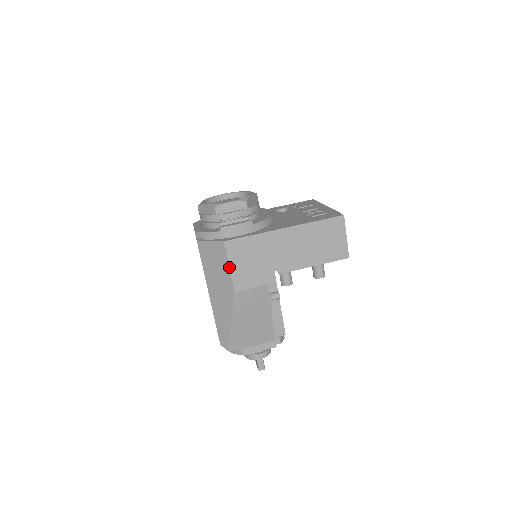
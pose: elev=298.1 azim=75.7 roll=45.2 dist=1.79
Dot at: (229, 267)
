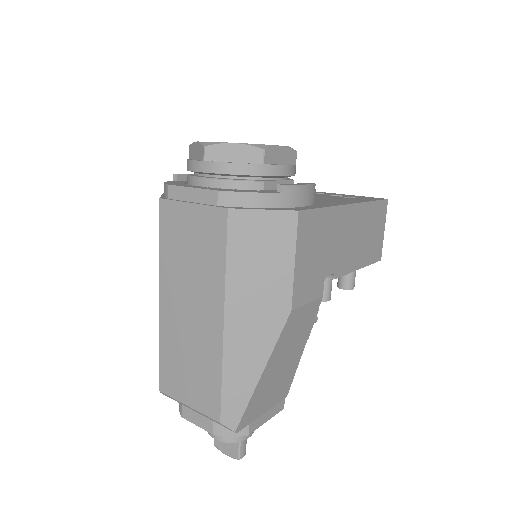
Dot at: (294, 262)
